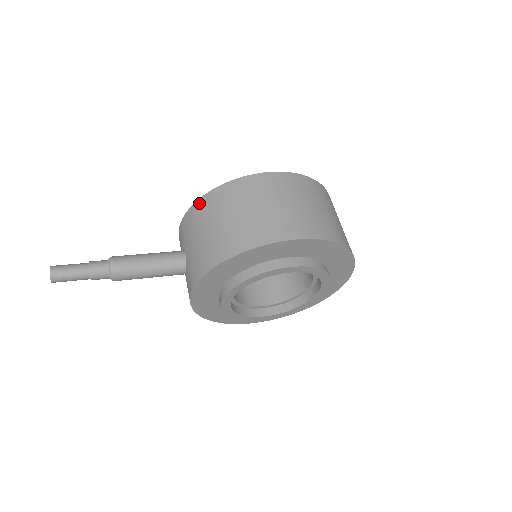
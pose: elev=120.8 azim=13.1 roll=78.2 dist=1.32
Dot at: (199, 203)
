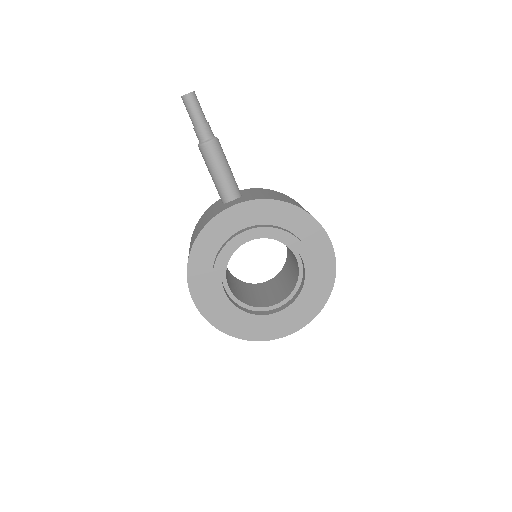
Dot at: (273, 190)
